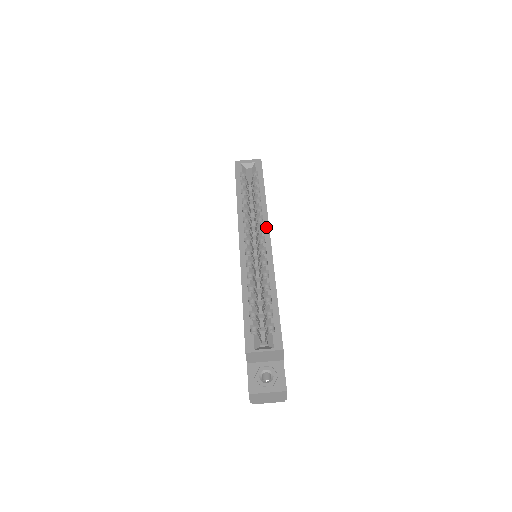
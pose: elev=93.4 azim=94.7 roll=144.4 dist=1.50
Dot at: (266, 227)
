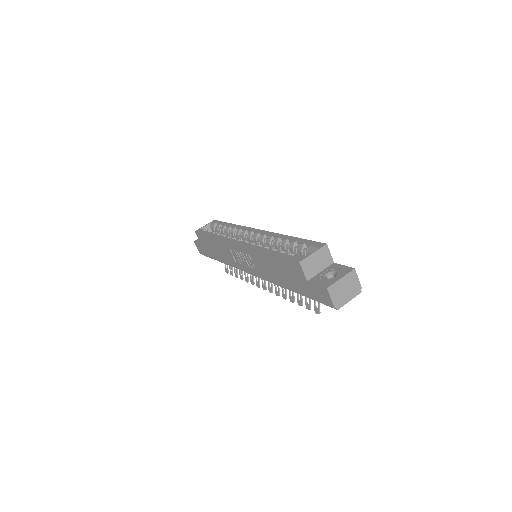
Dot at: (249, 229)
